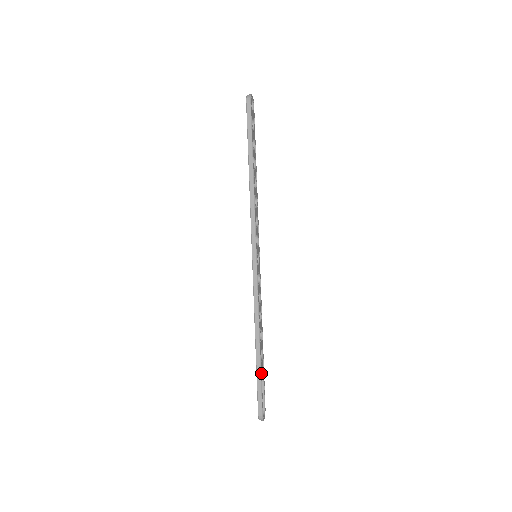
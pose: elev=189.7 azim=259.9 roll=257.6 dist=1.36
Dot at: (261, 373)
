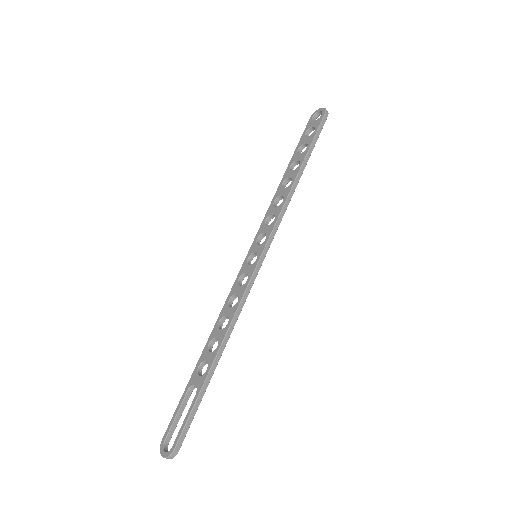
Dot at: (202, 394)
